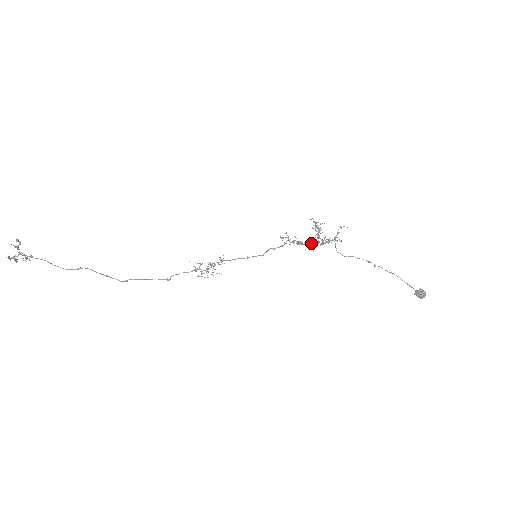
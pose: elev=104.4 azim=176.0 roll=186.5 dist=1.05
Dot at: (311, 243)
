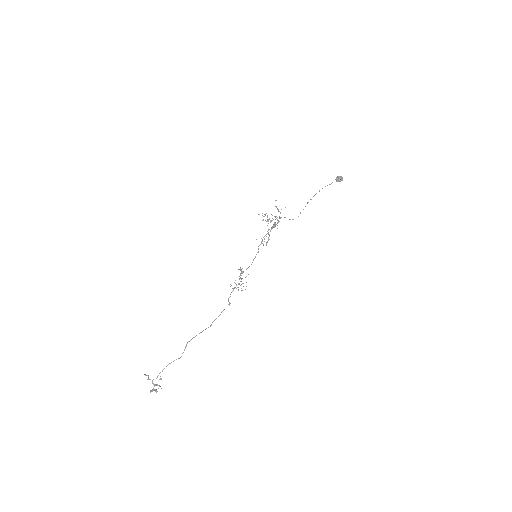
Dot at: (273, 226)
